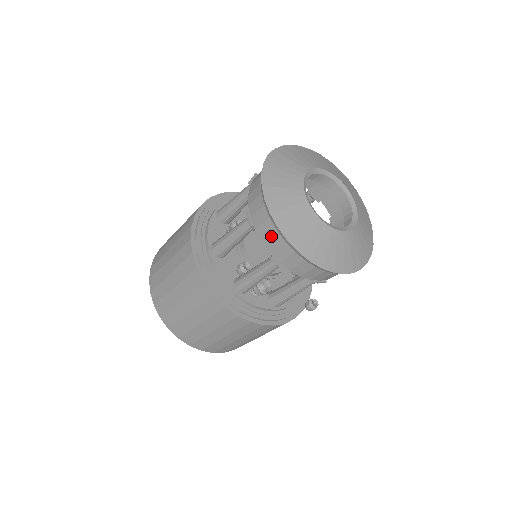
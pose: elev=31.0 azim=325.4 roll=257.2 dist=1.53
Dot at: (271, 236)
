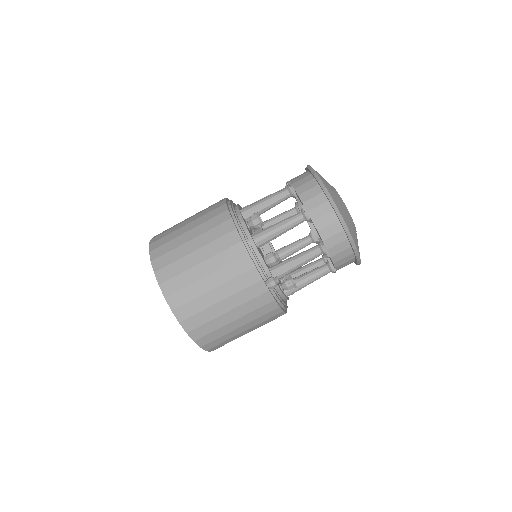
Dot at: (298, 176)
